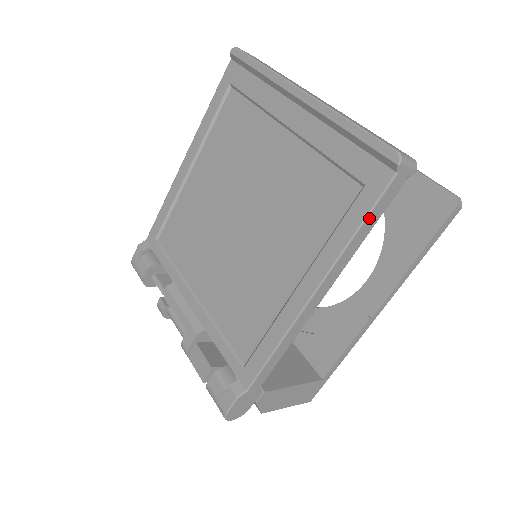
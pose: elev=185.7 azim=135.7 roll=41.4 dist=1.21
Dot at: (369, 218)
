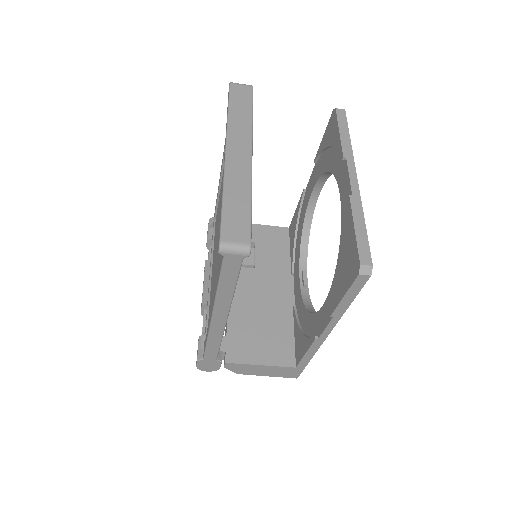
Dot at: (222, 281)
